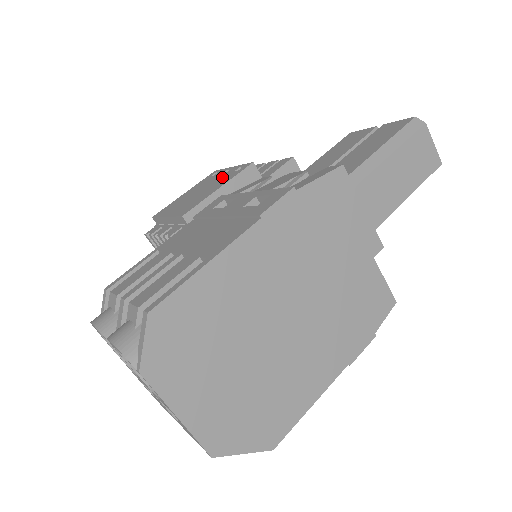
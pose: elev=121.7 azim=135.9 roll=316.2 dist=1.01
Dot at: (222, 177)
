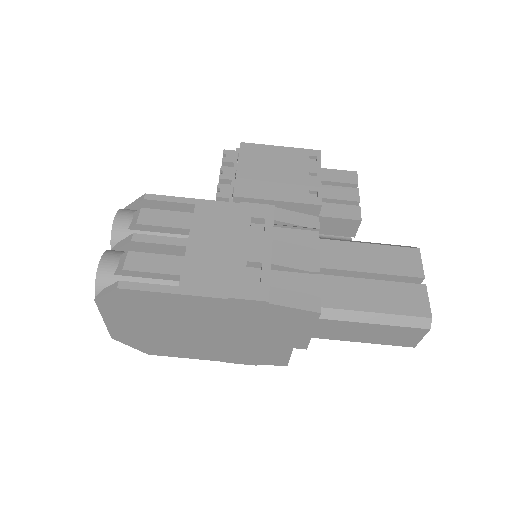
Dot at: (300, 182)
